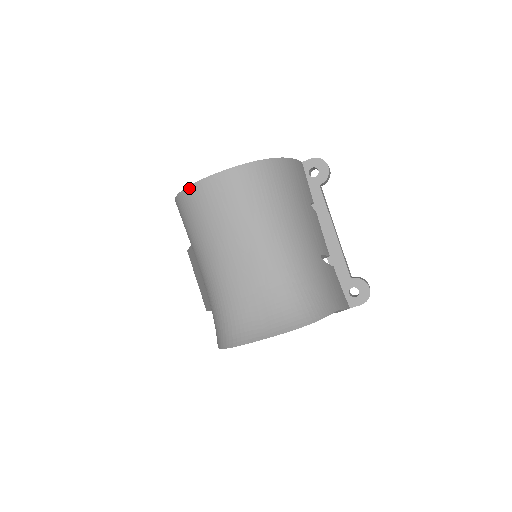
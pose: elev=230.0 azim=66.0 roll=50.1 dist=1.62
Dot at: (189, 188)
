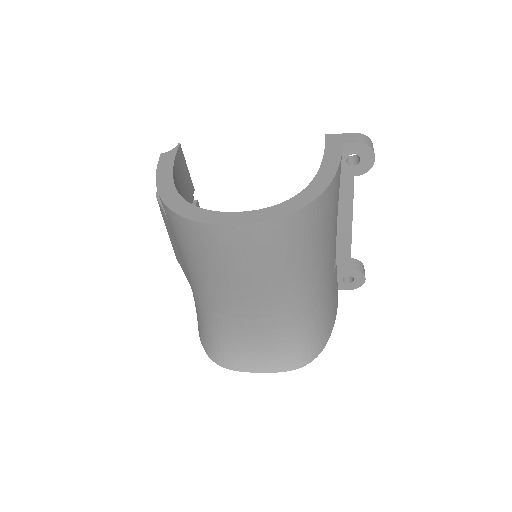
Dot at: (192, 222)
